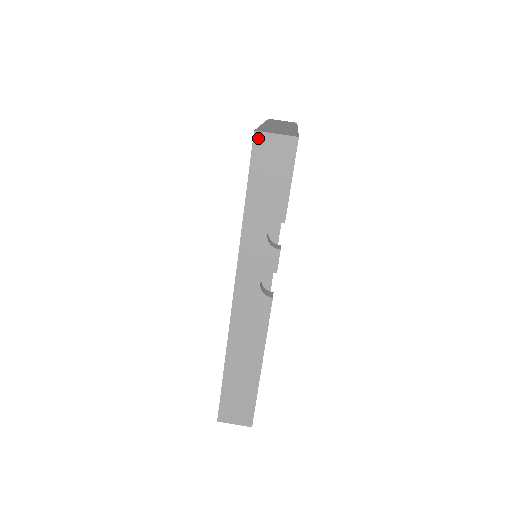
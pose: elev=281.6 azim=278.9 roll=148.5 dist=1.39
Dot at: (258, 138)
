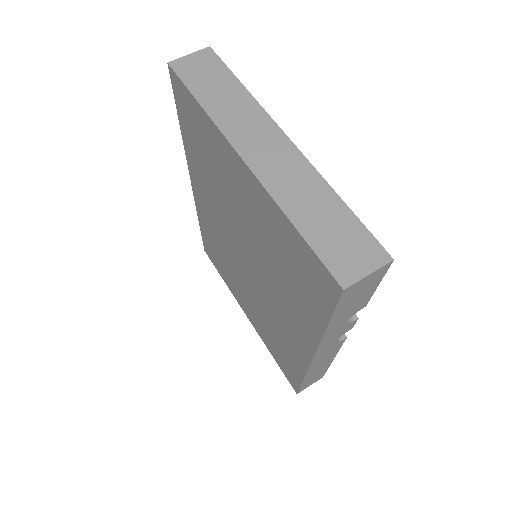
Dot at: (347, 291)
